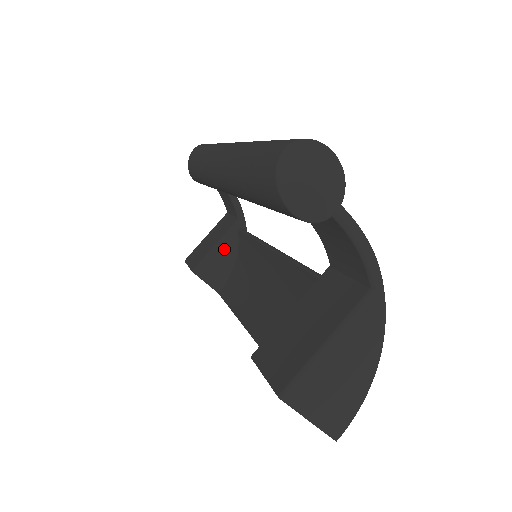
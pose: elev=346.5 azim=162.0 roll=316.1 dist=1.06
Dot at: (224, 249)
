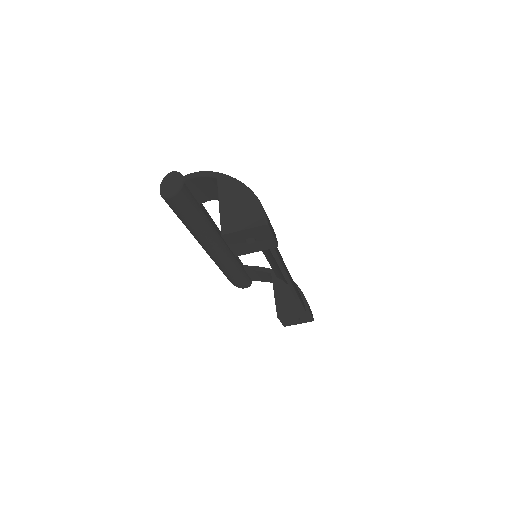
Dot at: (281, 291)
